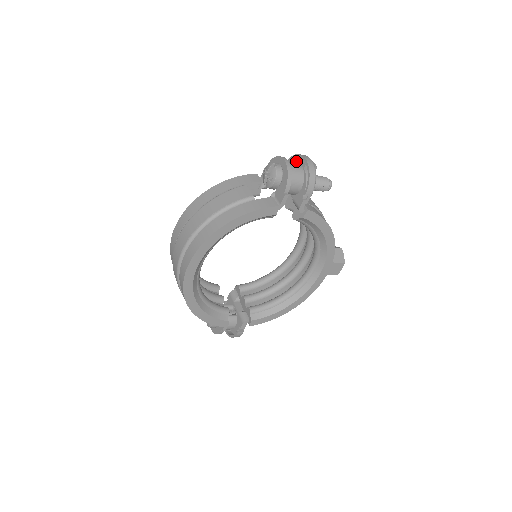
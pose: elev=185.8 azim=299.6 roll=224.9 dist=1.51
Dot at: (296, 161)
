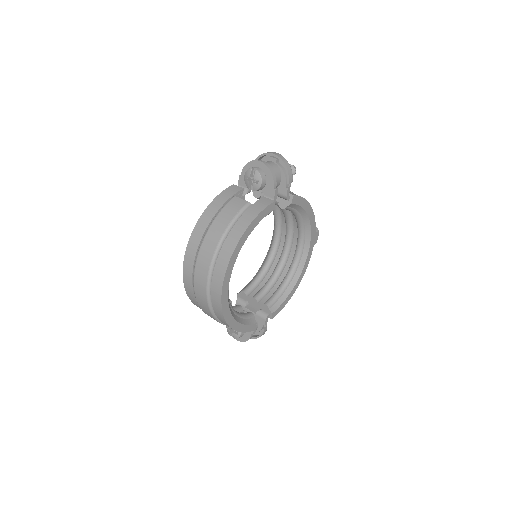
Dot at: occluded
